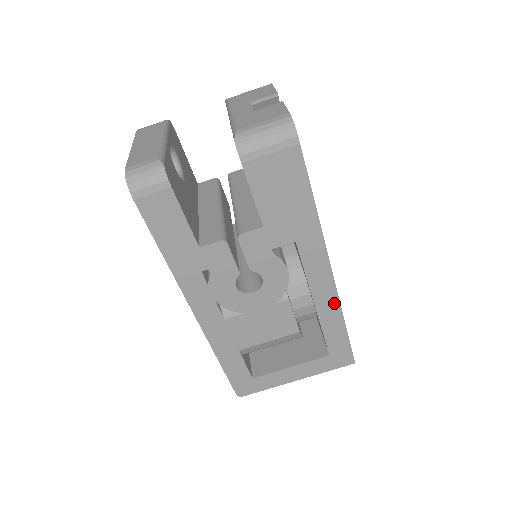
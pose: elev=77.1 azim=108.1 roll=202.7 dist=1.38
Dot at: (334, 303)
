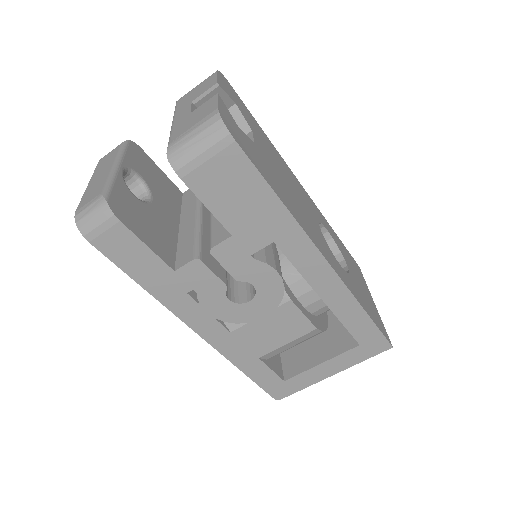
Dot at: (343, 293)
